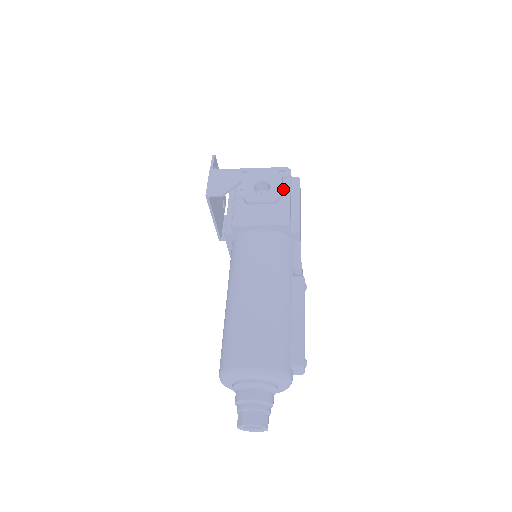
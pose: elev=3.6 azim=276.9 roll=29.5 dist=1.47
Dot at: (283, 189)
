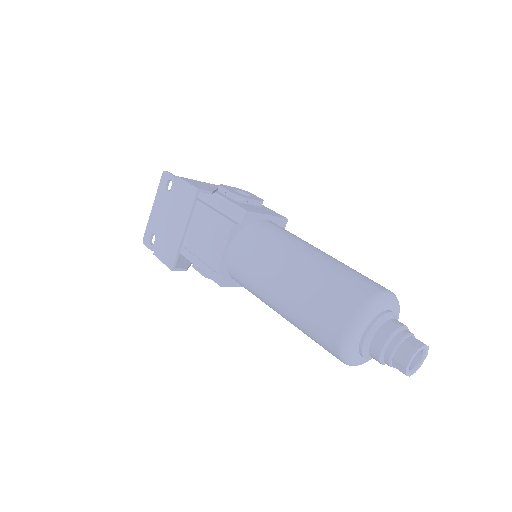
Dot at: occluded
